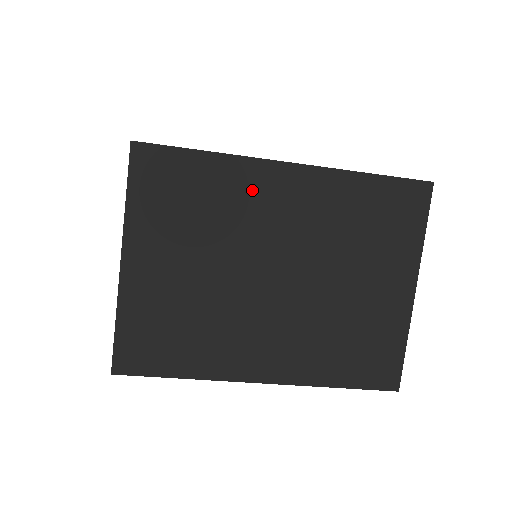
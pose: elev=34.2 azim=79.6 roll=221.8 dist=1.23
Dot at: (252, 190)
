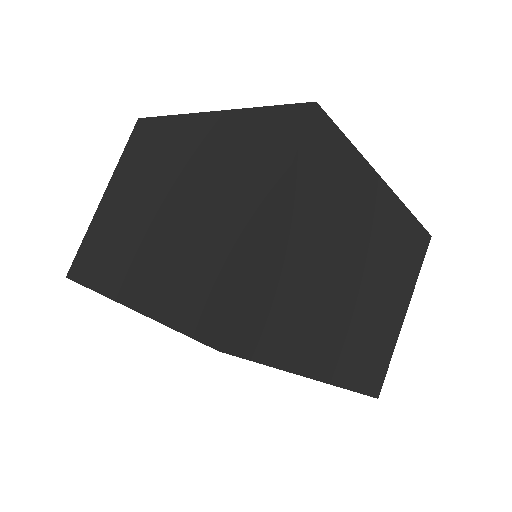
Dot at: (364, 195)
